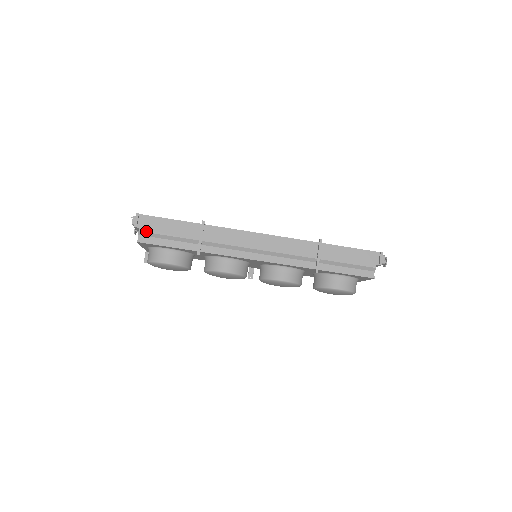
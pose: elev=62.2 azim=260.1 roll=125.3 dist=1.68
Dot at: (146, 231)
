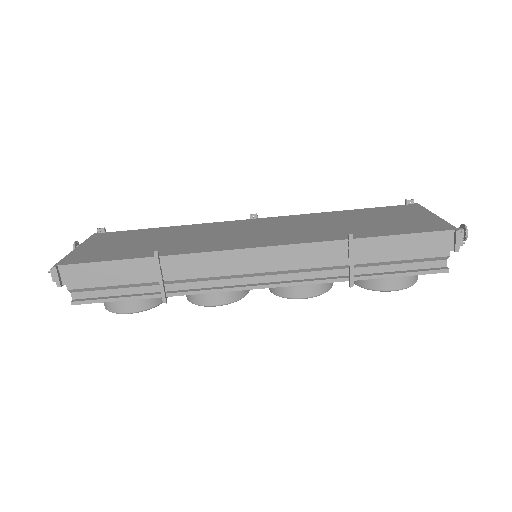
Dot at: (78, 287)
